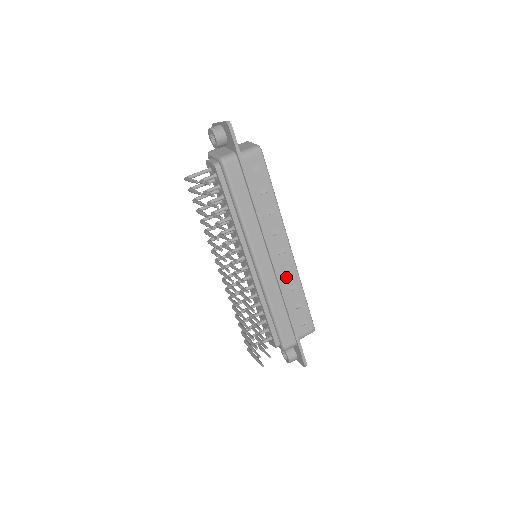
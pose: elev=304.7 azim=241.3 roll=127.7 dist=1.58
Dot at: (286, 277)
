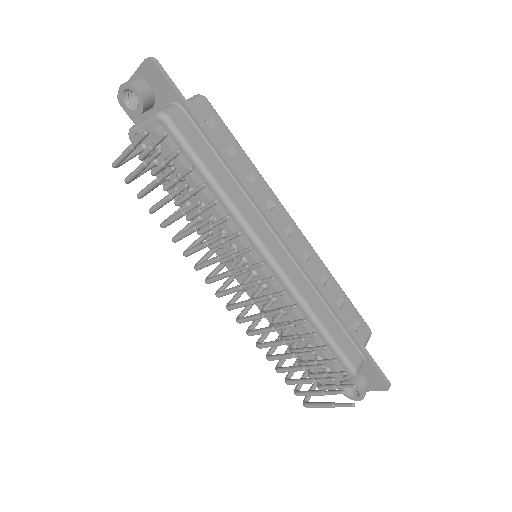
Dot at: (309, 267)
